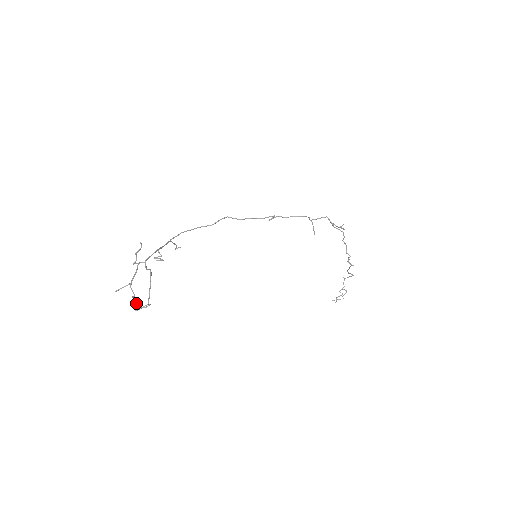
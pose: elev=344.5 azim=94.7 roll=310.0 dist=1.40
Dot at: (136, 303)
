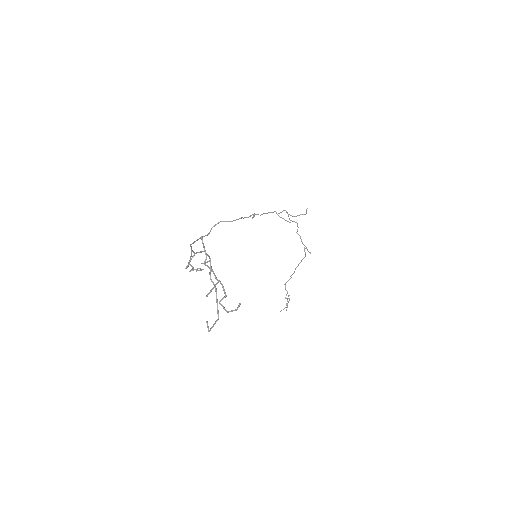
Dot at: occluded
